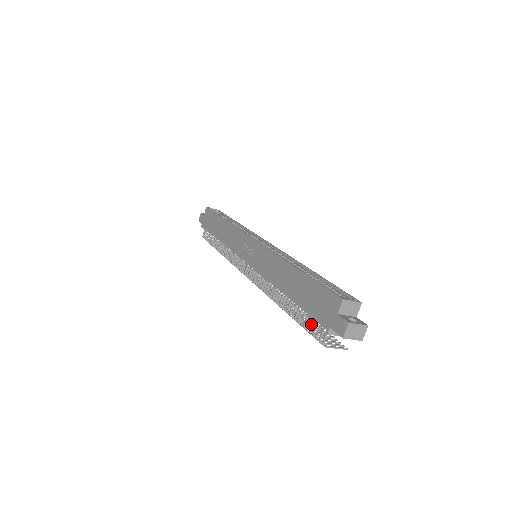
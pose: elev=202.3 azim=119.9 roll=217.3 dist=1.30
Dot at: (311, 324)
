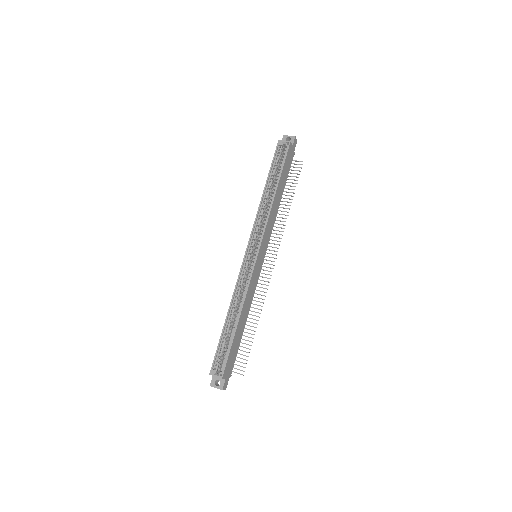
Dot at: occluded
